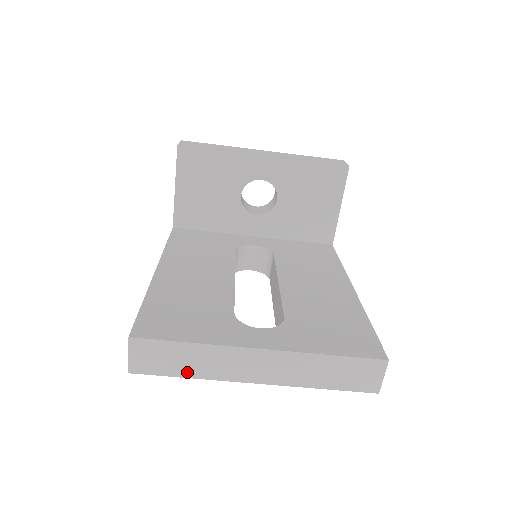
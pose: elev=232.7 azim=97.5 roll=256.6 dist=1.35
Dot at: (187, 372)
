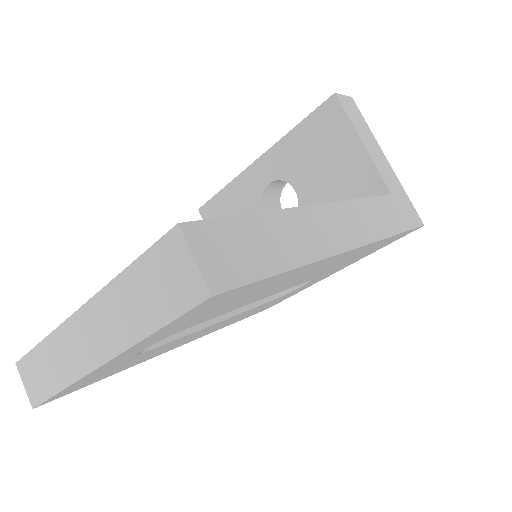
Dot at: (56, 384)
